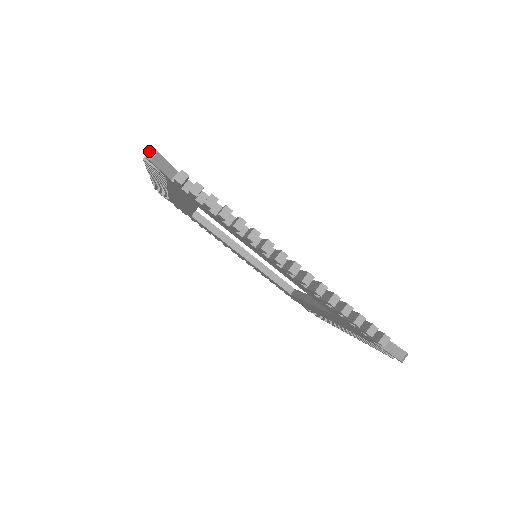
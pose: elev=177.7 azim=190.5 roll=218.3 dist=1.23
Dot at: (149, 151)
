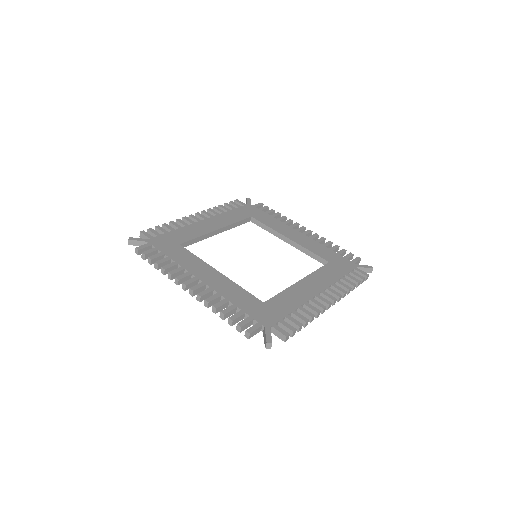
Dot at: (250, 334)
